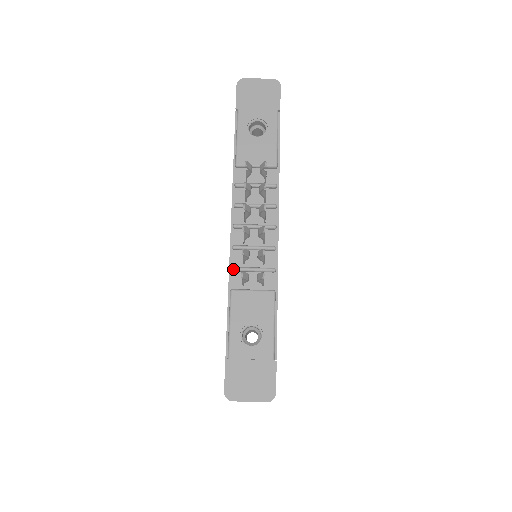
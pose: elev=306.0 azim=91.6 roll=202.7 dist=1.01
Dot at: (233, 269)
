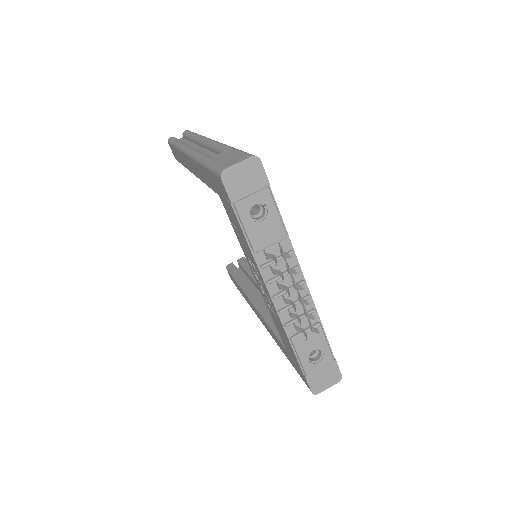
Dot at: (287, 326)
